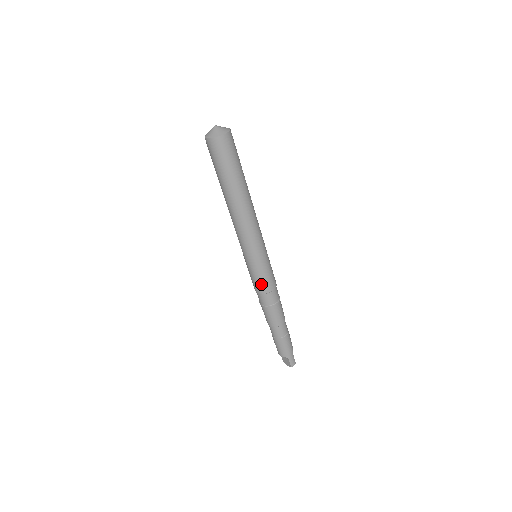
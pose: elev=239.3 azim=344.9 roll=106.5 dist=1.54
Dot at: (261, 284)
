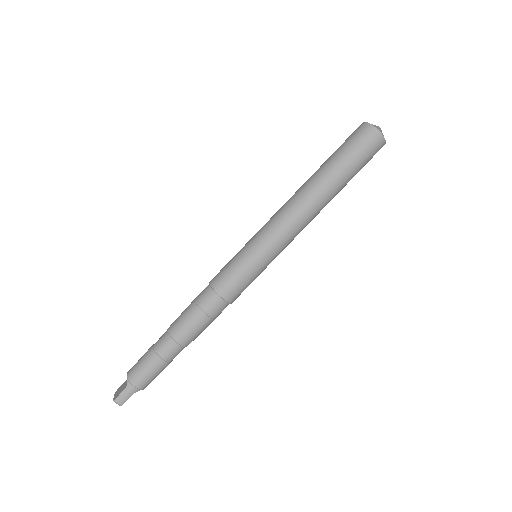
Dot at: (225, 276)
